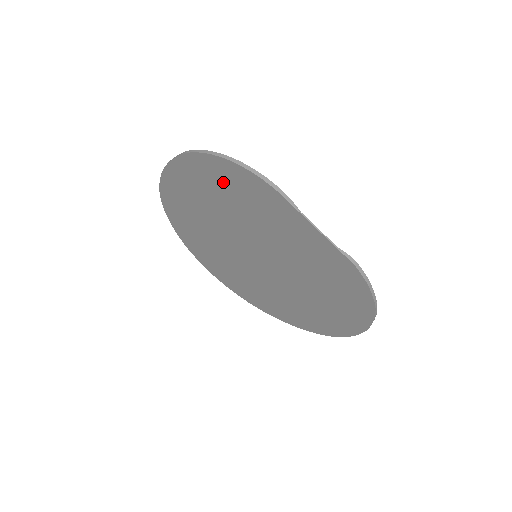
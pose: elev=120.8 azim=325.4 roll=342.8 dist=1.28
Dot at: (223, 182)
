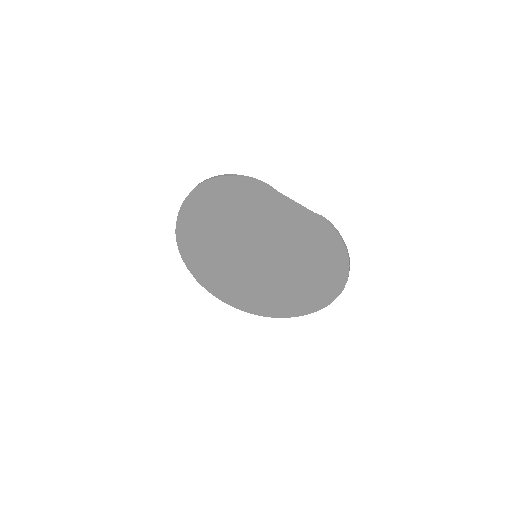
Dot at: (226, 197)
